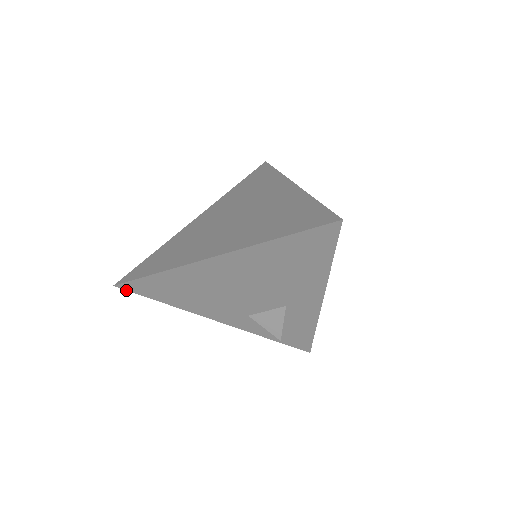
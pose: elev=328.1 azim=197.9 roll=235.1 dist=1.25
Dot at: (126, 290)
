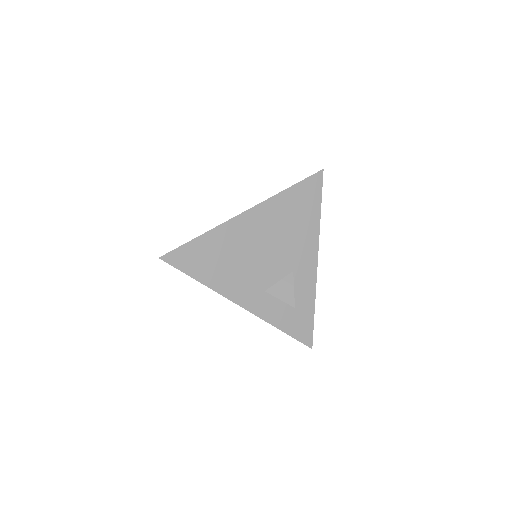
Dot at: occluded
